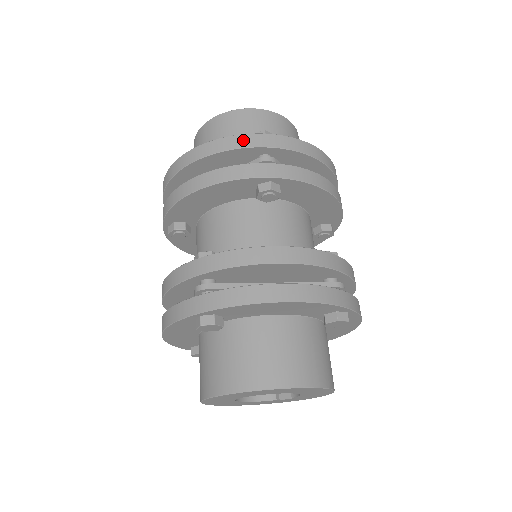
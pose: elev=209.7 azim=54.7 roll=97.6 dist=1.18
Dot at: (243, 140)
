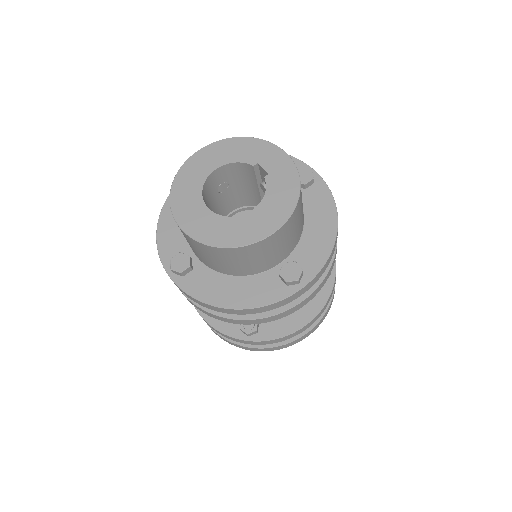
Dot at: (283, 303)
